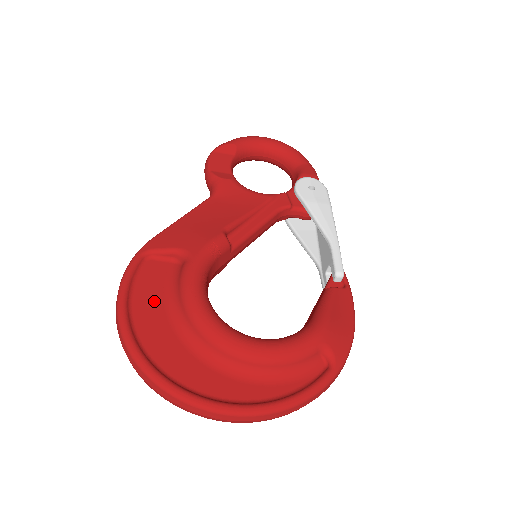
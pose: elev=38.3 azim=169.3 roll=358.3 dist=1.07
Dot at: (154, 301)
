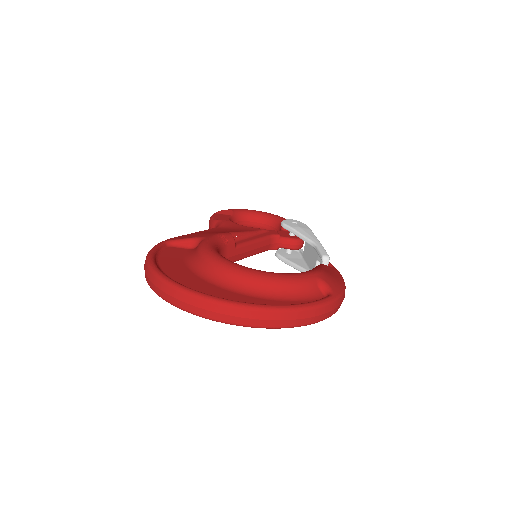
Dot at: (176, 261)
